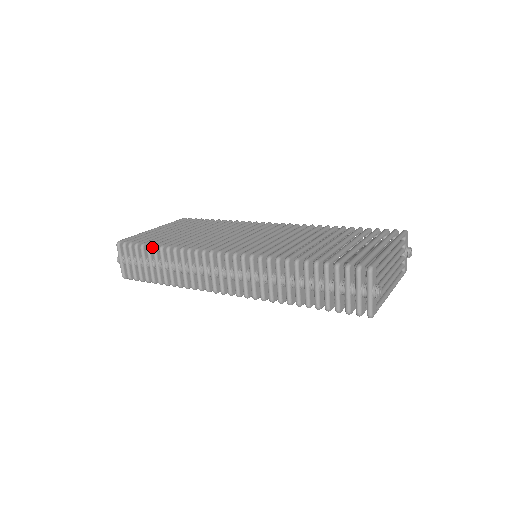
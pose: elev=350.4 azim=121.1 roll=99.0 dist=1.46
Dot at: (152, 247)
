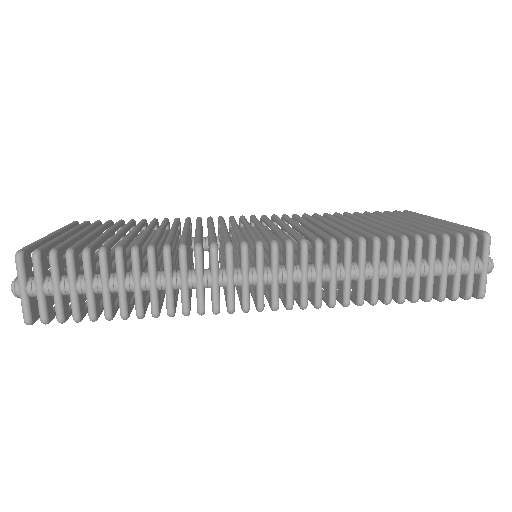
Dot at: (107, 252)
